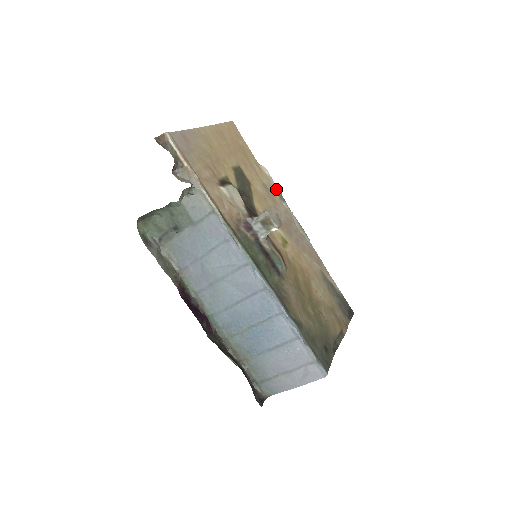
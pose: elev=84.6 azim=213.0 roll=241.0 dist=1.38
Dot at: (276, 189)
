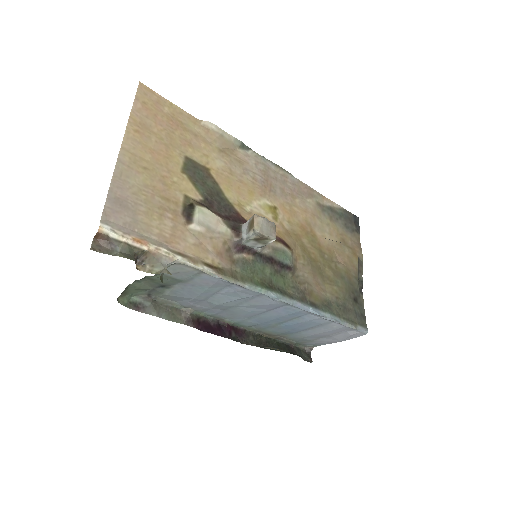
Dot at: (234, 141)
